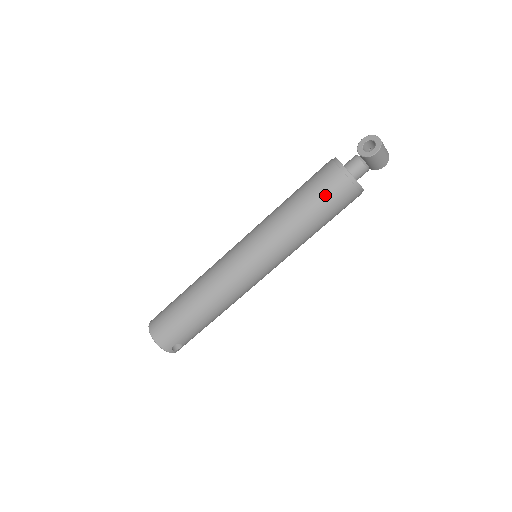
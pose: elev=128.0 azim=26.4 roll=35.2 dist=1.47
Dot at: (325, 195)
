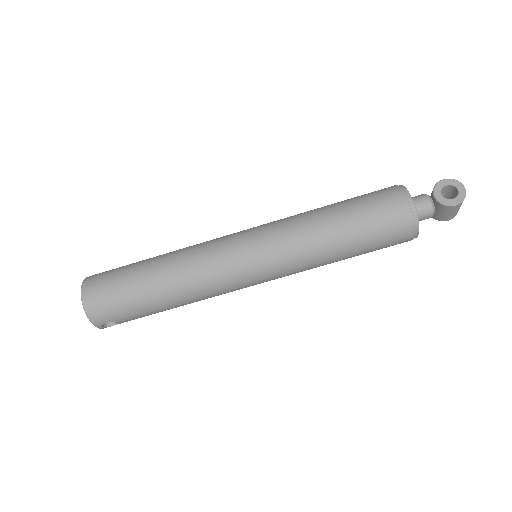
Dot at: (377, 226)
